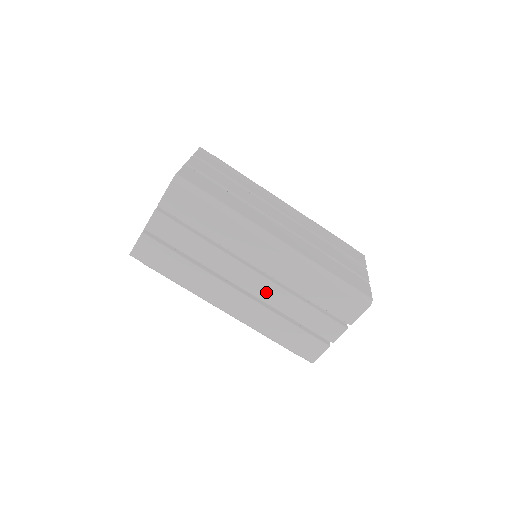
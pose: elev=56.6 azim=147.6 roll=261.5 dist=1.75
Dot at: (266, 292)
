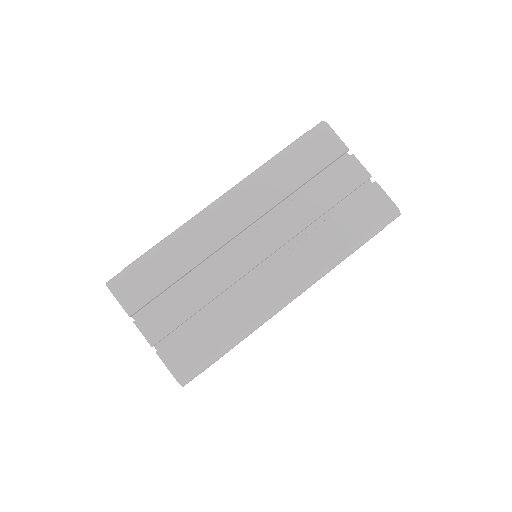
Dot at: occluded
